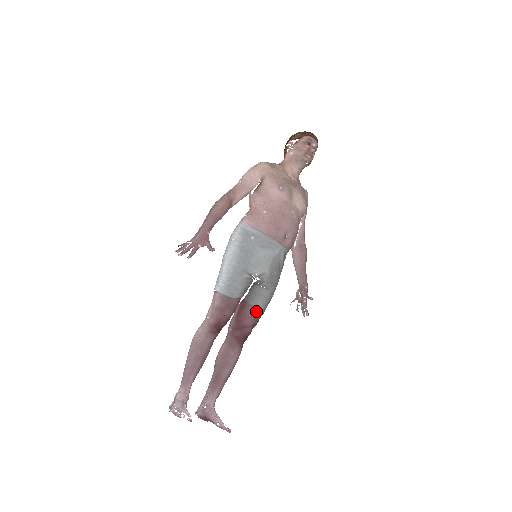
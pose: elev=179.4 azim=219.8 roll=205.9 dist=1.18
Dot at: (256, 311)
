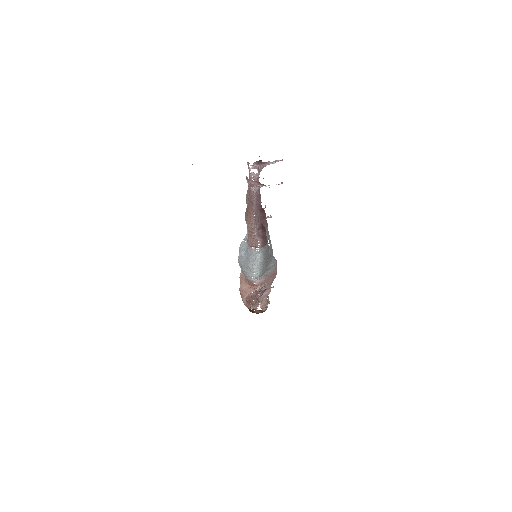
Dot at: occluded
